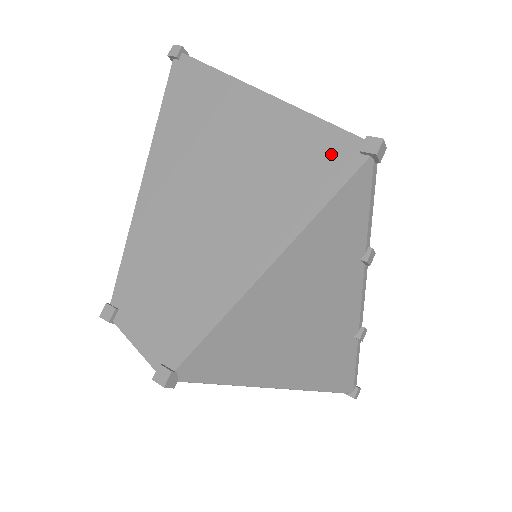
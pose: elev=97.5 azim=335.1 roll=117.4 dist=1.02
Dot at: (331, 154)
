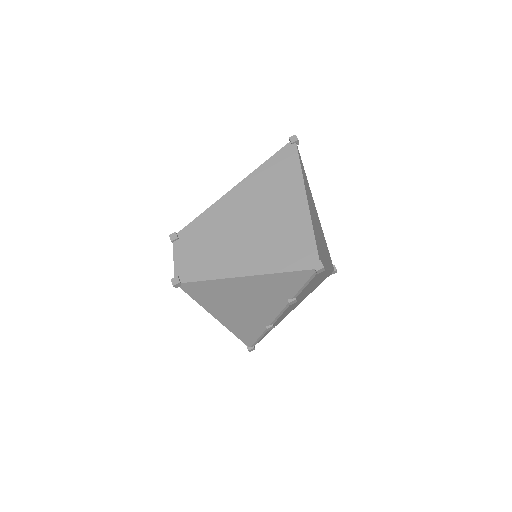
Dot at: (304, 254)
